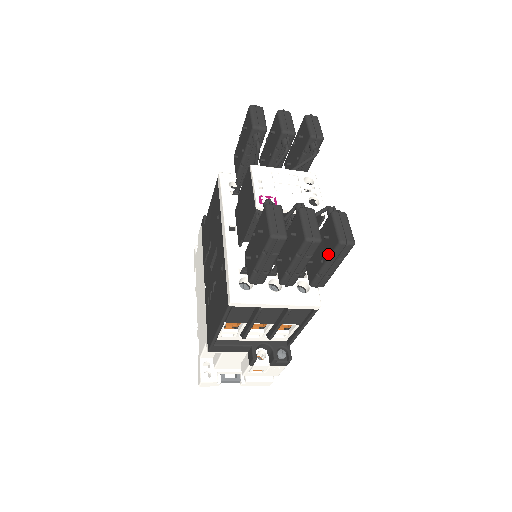
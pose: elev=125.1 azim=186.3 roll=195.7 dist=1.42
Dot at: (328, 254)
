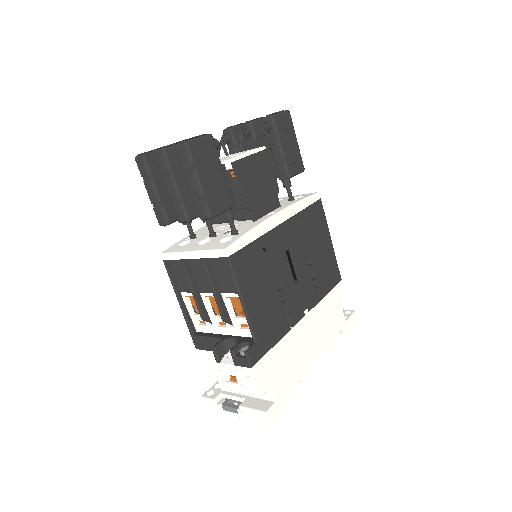
Dot at: (185, 168)
